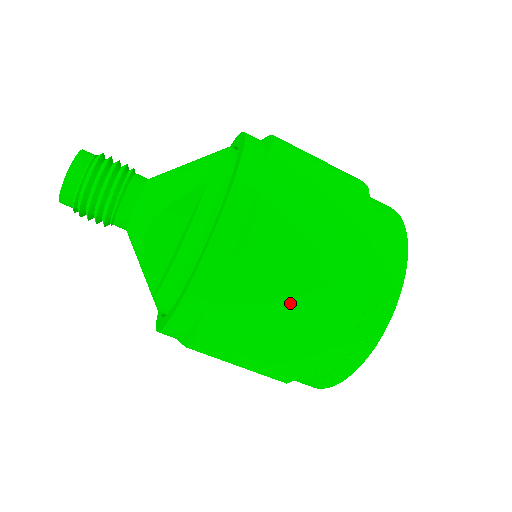
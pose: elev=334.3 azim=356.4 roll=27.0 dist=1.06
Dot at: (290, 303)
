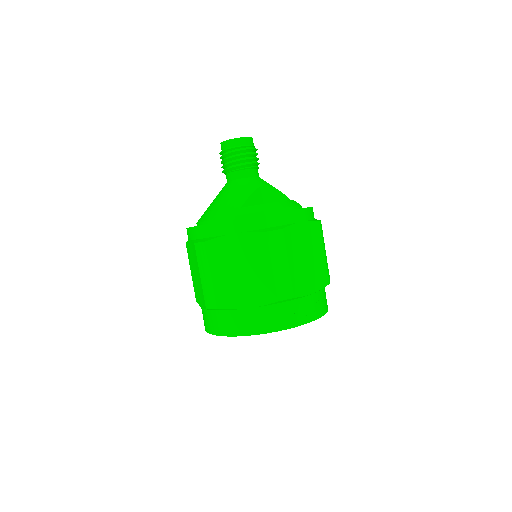
Dot at: (314, 259)
